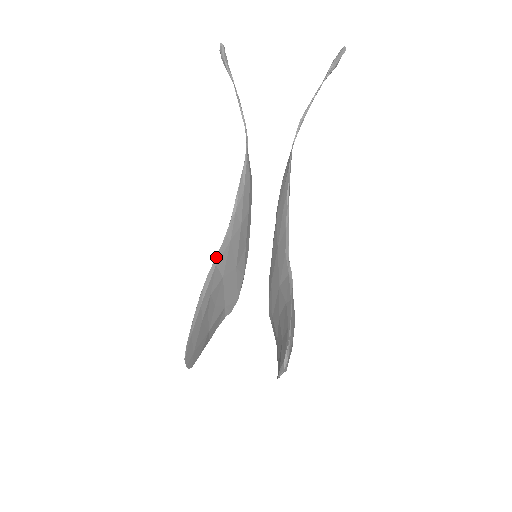
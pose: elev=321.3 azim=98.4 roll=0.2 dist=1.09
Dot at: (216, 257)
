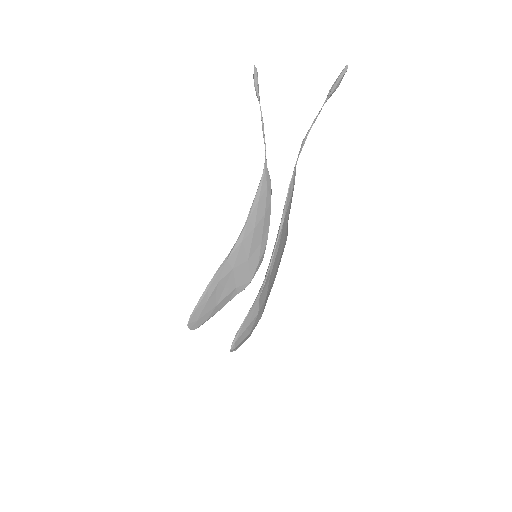
Dot at: (228, 254)
